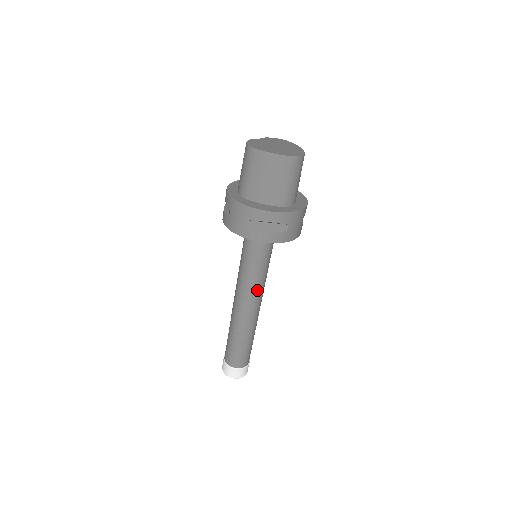
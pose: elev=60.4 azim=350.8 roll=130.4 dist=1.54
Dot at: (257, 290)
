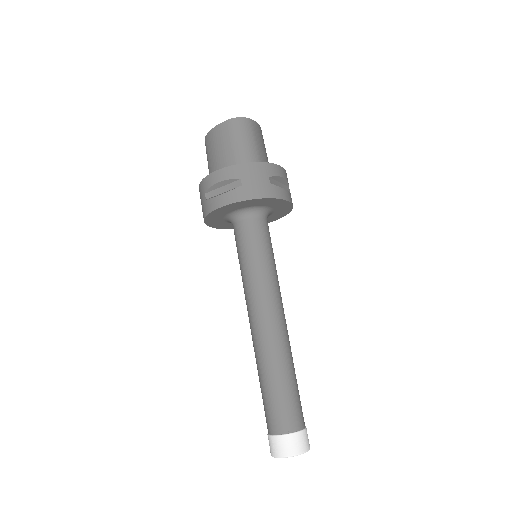
Dot at: (260, 292)
